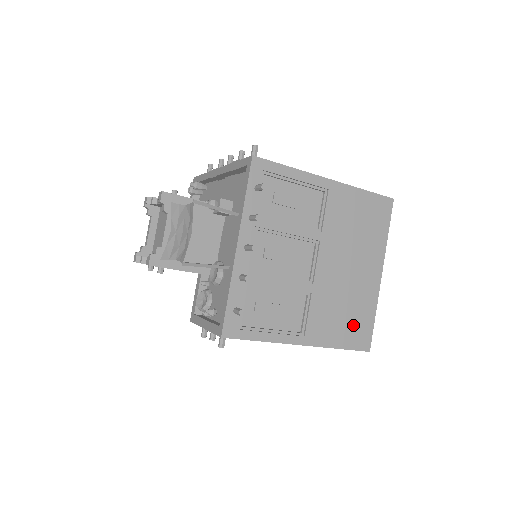
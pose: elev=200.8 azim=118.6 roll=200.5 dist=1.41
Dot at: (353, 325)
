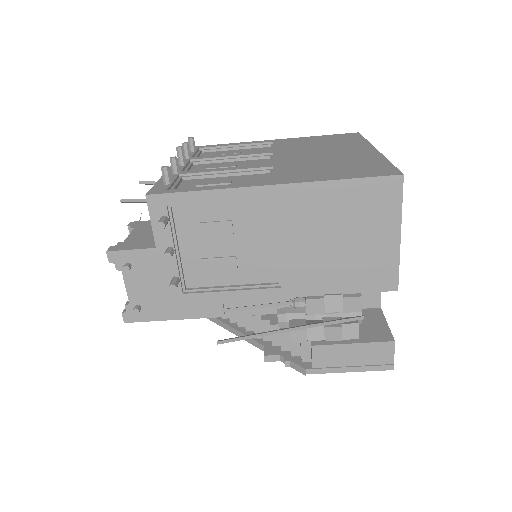
Dot at: (354, 169)
